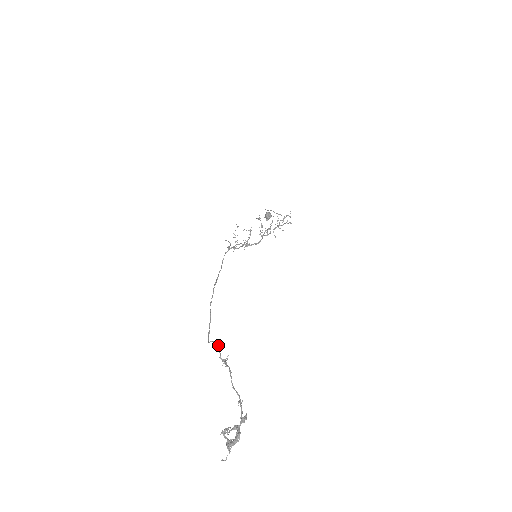
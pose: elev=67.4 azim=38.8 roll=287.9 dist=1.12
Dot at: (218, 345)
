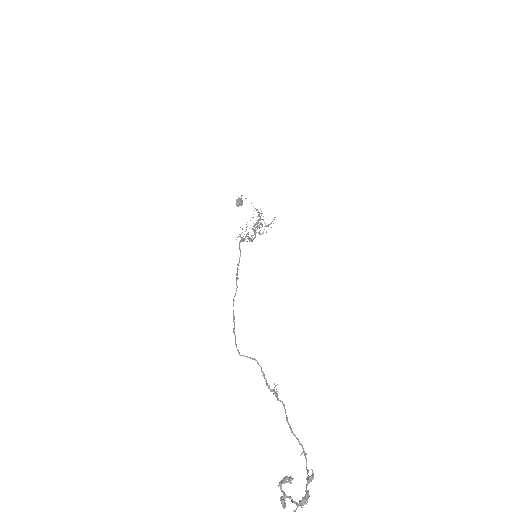
Dot at: (261, 367)
